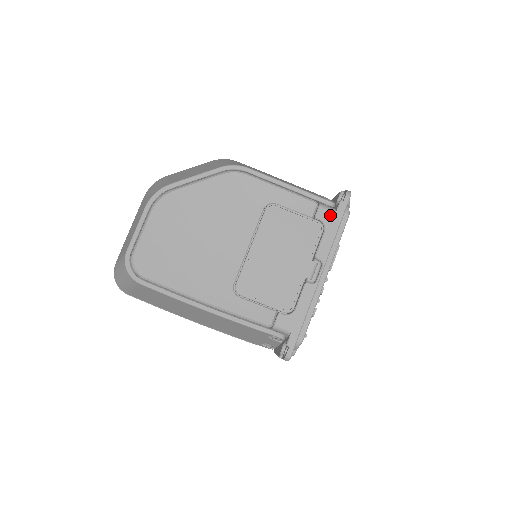
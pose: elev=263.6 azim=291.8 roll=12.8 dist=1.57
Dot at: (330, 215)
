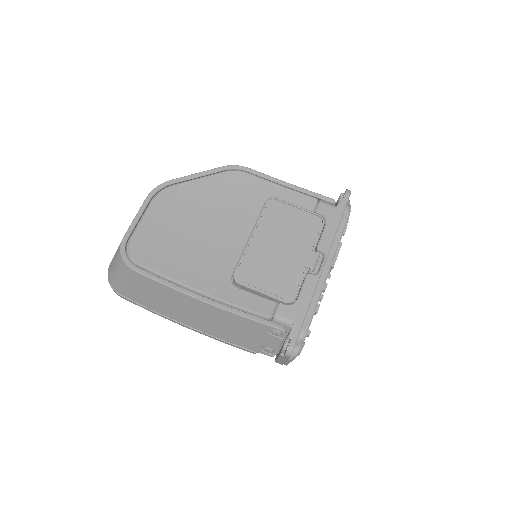
Dot at: (331, 210)
